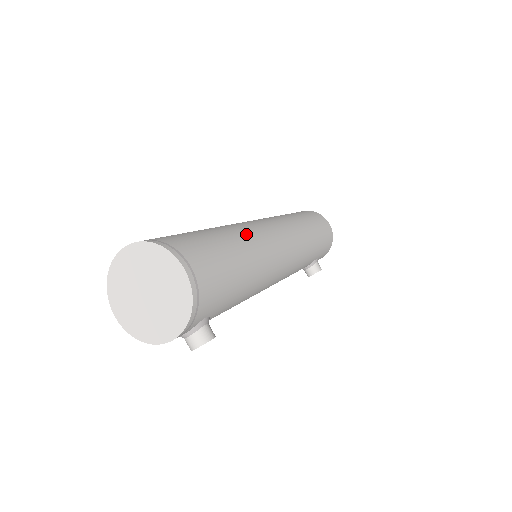
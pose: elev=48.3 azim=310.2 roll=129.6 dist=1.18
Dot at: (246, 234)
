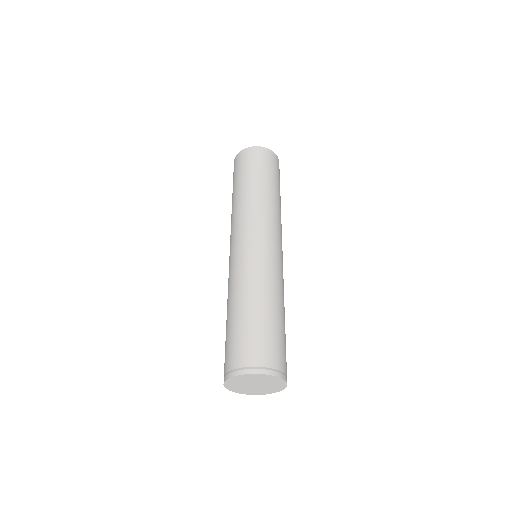
Dot at: occluded
